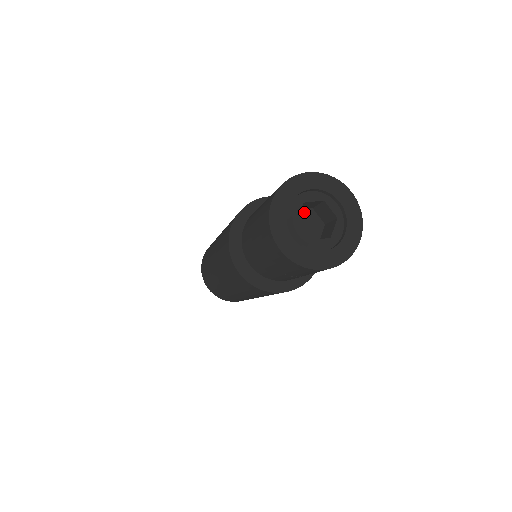
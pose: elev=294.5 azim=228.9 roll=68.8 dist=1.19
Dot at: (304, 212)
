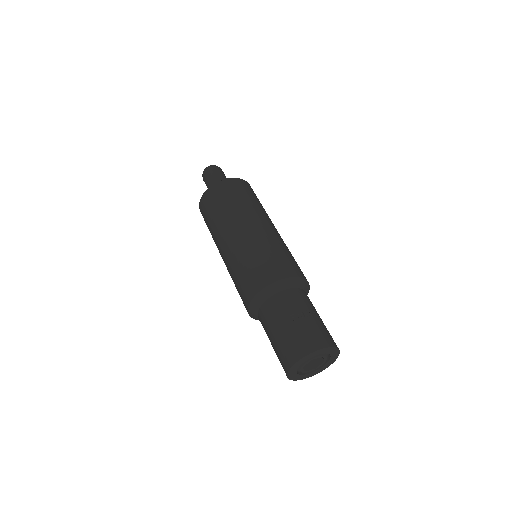
Dot at: occluded
